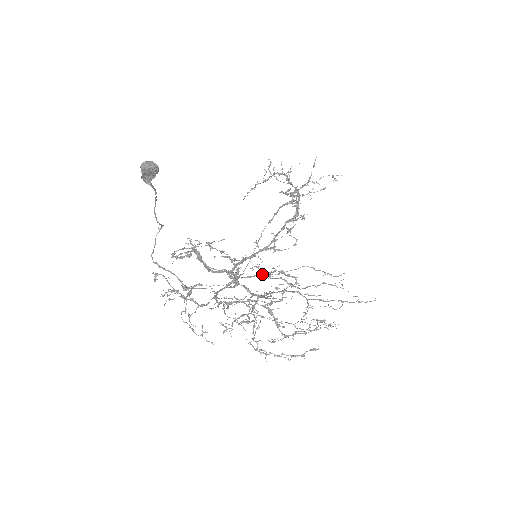
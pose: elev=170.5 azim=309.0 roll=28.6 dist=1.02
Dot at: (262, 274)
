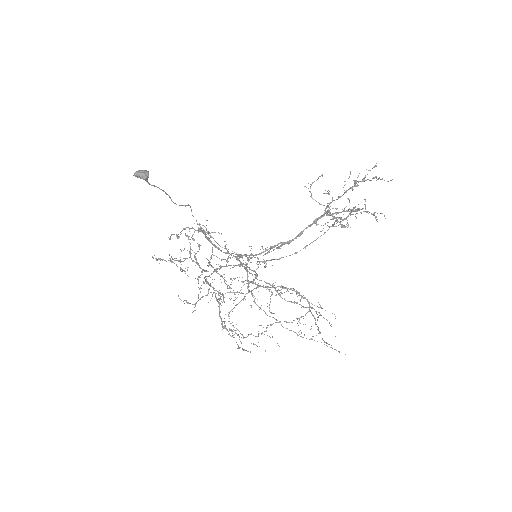
Dot at: (255, 272)
